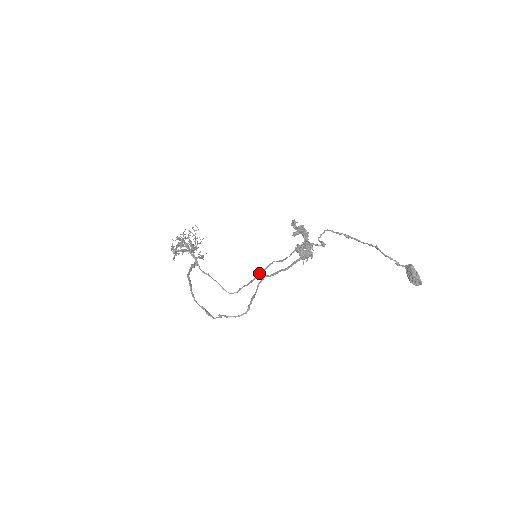
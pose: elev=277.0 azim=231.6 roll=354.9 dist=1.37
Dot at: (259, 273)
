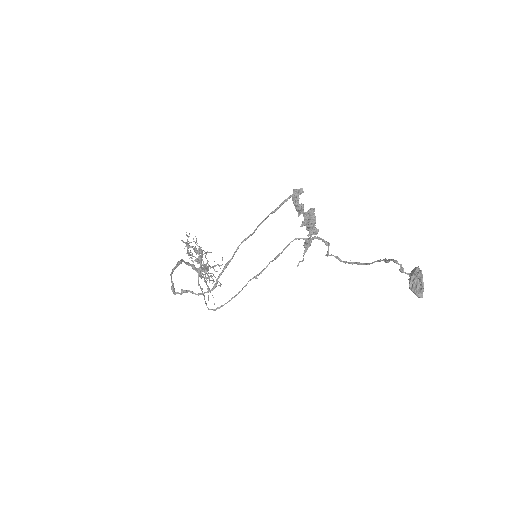
Dot at: (249, 280)
